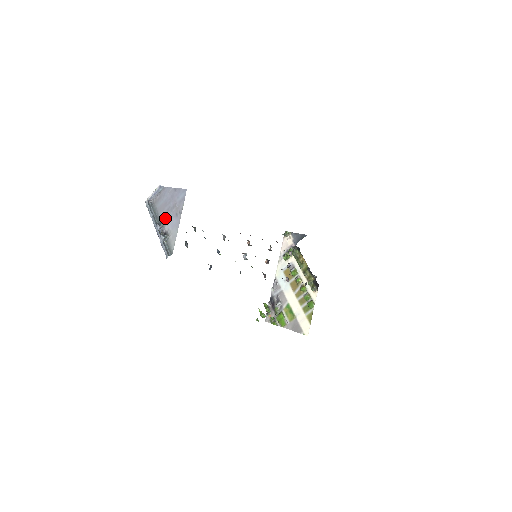
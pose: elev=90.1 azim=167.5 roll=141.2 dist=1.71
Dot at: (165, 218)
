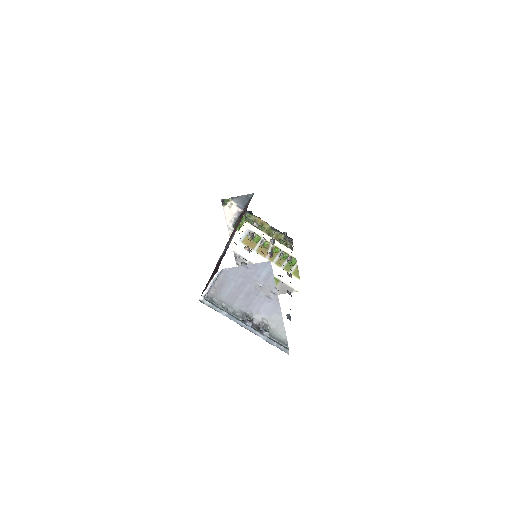
Dot at: (248, 307)
